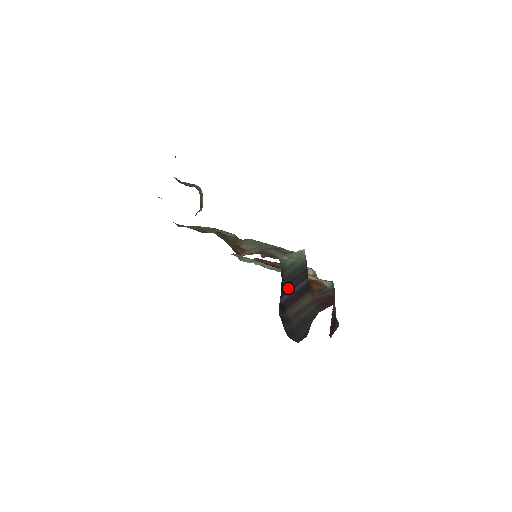
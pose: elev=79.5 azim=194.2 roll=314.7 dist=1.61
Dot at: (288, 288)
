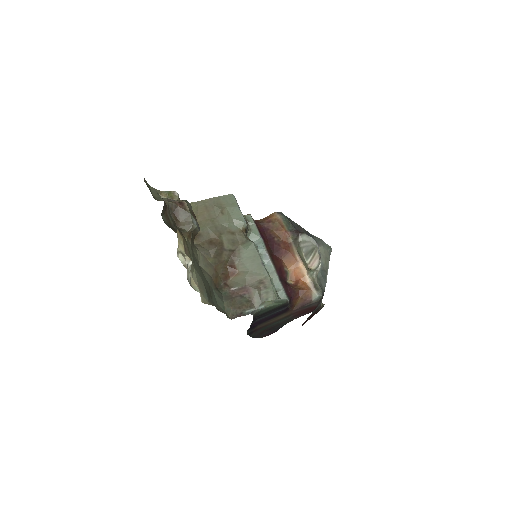
Dot at: (263, 316)
